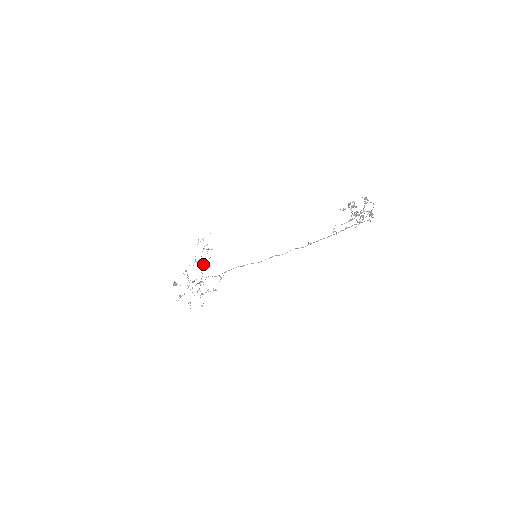
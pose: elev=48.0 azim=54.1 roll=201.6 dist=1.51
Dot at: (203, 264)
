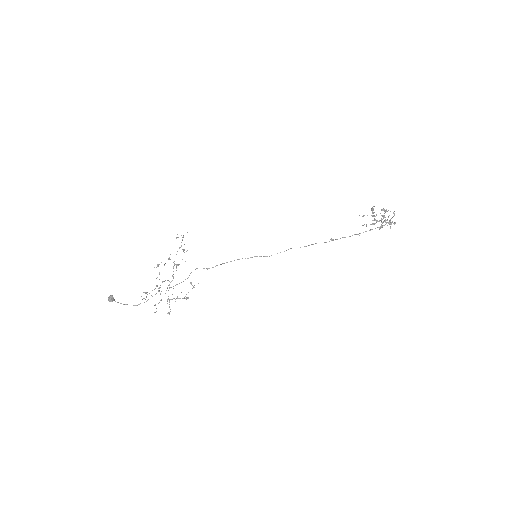
Dot at: (176, 265)
